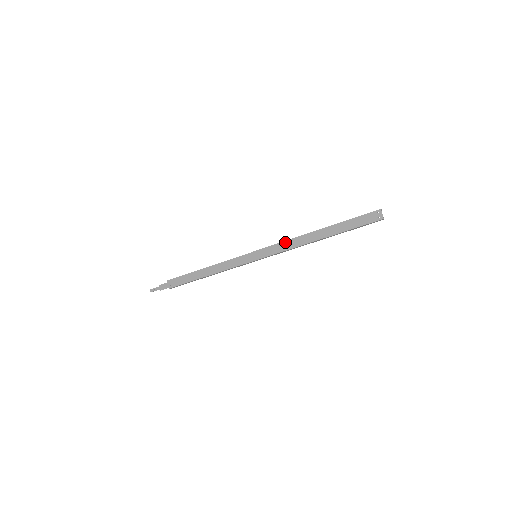
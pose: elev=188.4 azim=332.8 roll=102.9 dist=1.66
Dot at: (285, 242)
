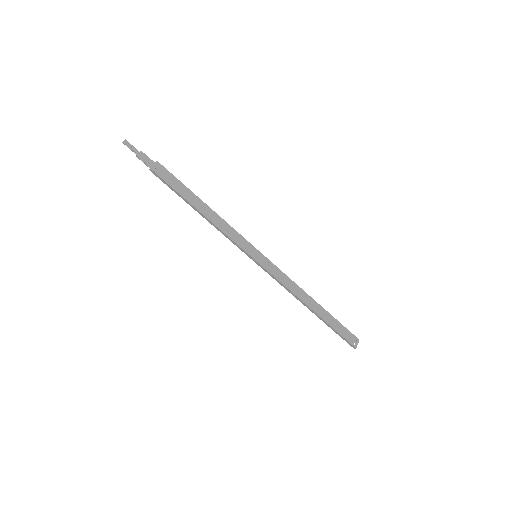
Dot at: (288, 277)
